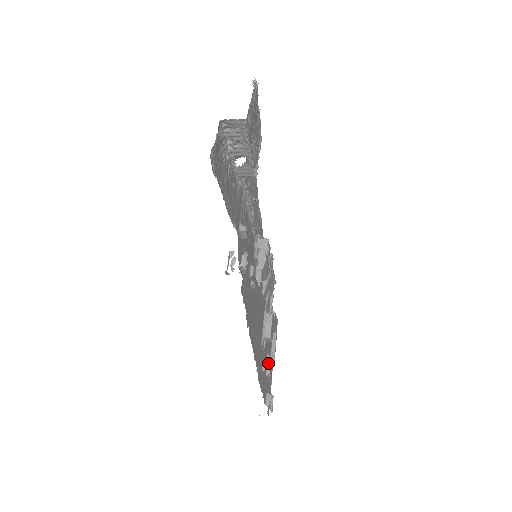
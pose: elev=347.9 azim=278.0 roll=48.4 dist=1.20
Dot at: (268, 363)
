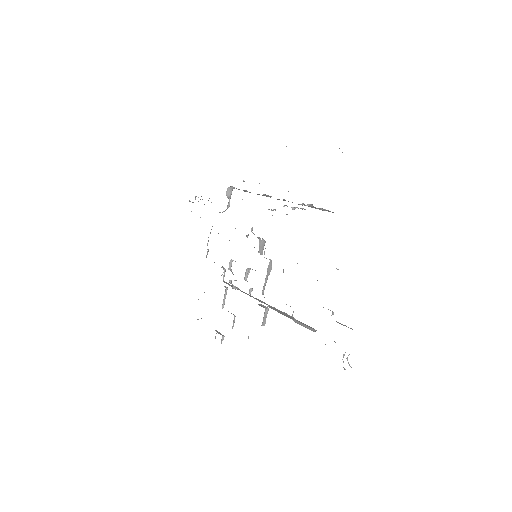
Dot at: (234, 322)
